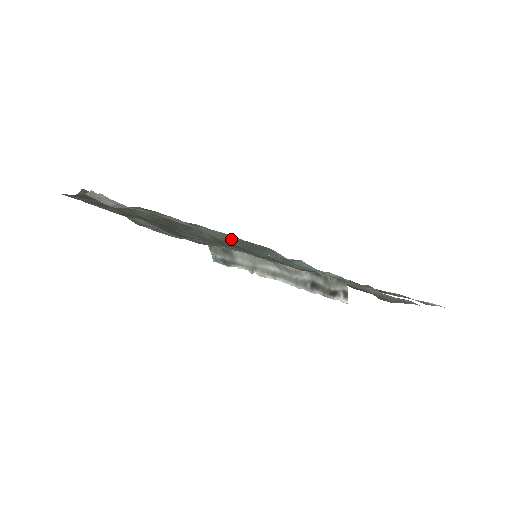
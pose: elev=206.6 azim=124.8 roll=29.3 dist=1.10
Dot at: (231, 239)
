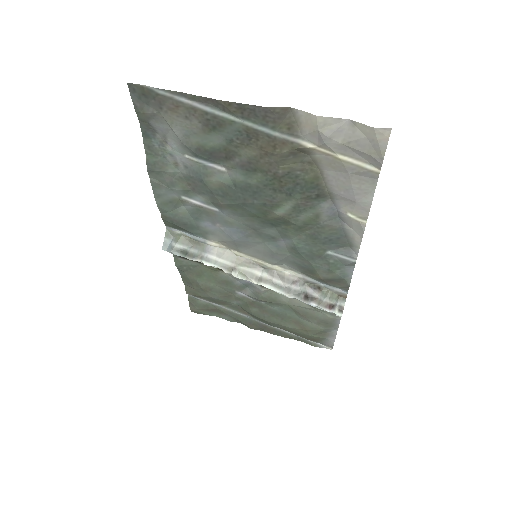
Dot at: (333, 225)
